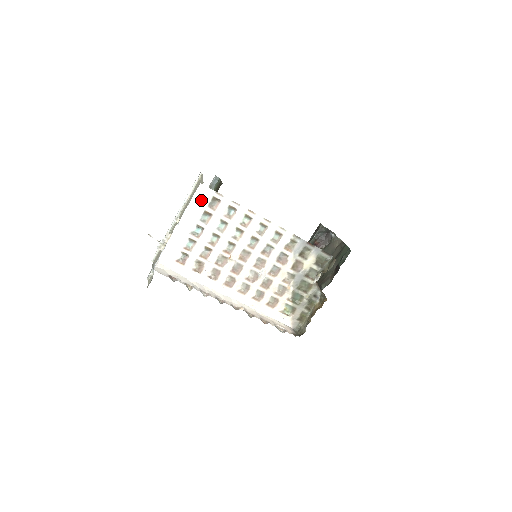
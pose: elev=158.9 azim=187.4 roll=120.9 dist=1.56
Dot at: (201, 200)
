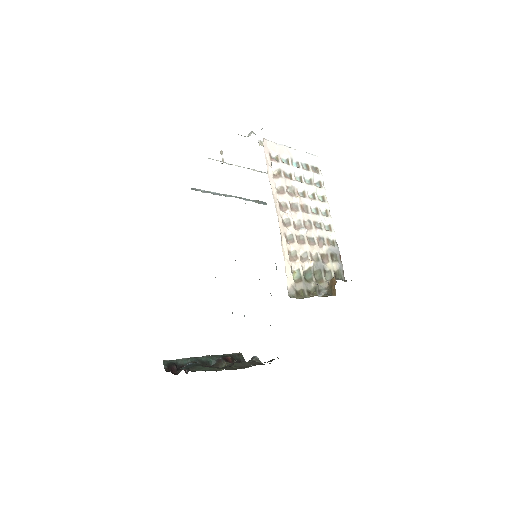
Dot at: (311, 159)
